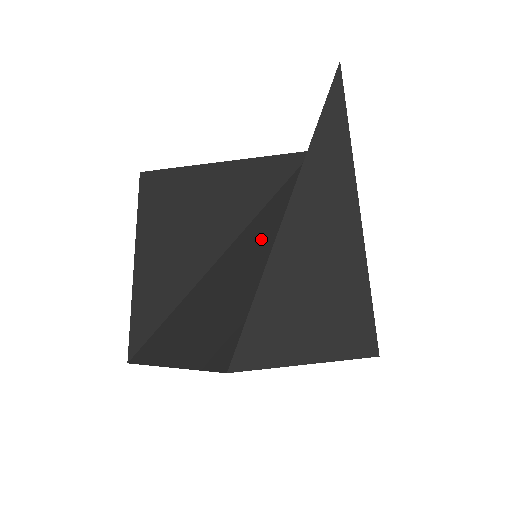
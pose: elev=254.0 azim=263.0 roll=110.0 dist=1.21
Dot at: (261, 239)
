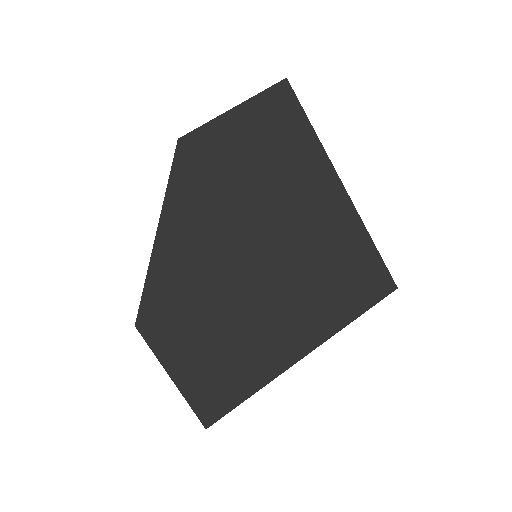
Dot at: occluded
